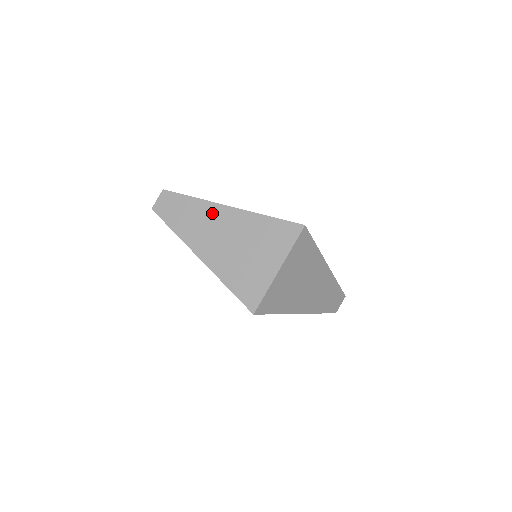
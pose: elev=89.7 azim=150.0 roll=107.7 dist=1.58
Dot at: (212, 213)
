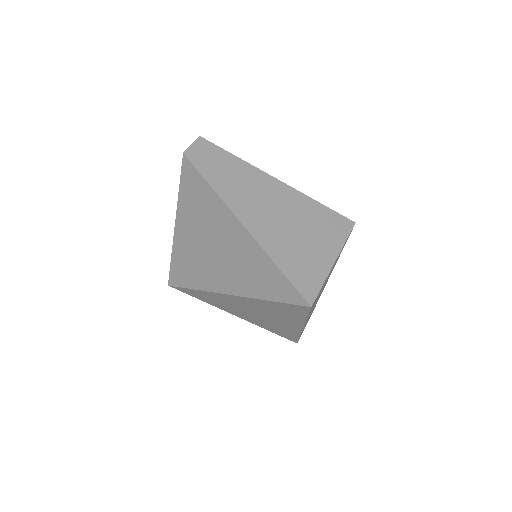
Dot at: (261, 182)
